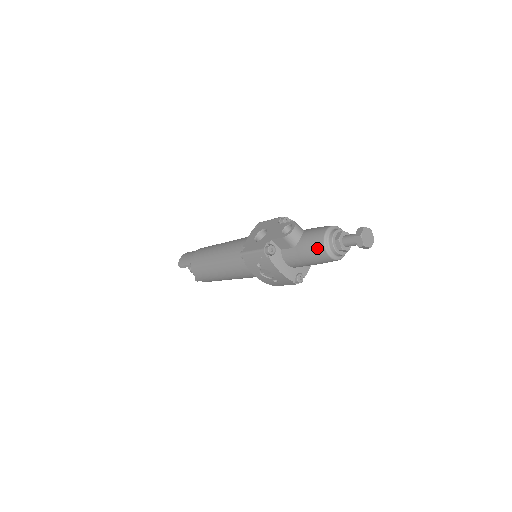
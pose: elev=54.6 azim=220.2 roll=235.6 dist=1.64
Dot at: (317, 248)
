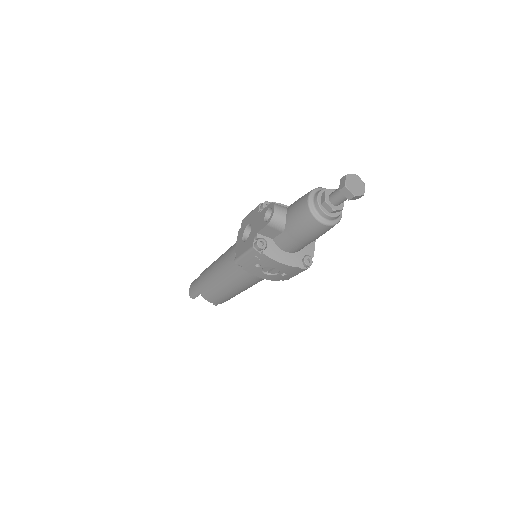
Dot at: (306, 221)
